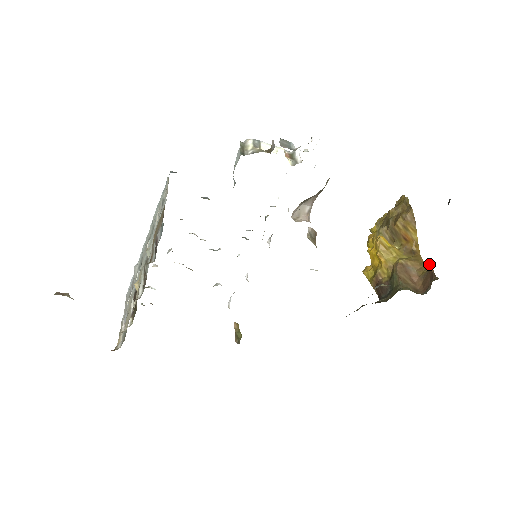
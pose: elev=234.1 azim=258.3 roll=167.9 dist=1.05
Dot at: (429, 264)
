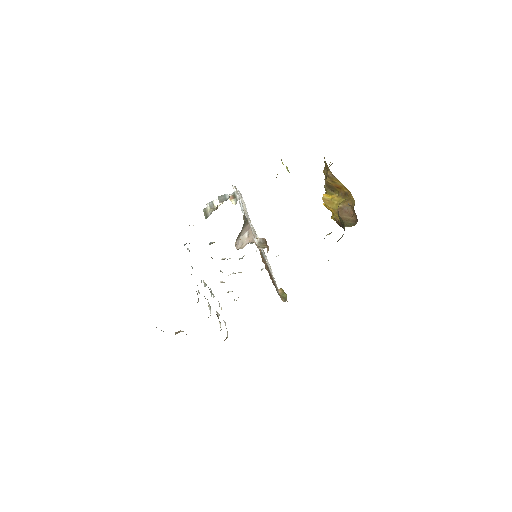
Dot at: (349, 205)
